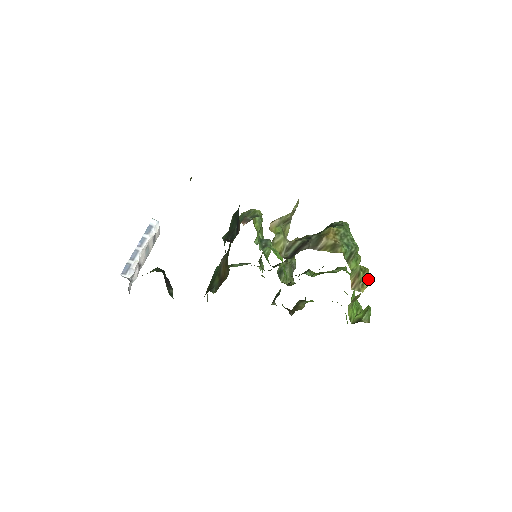
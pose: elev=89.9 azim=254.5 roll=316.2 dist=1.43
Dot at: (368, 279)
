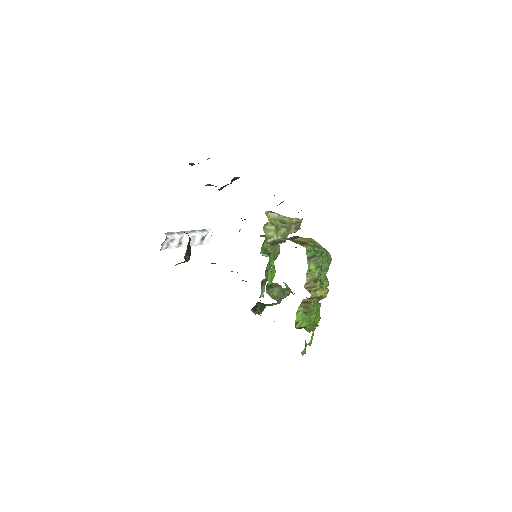
Dot at: (322, 290)
